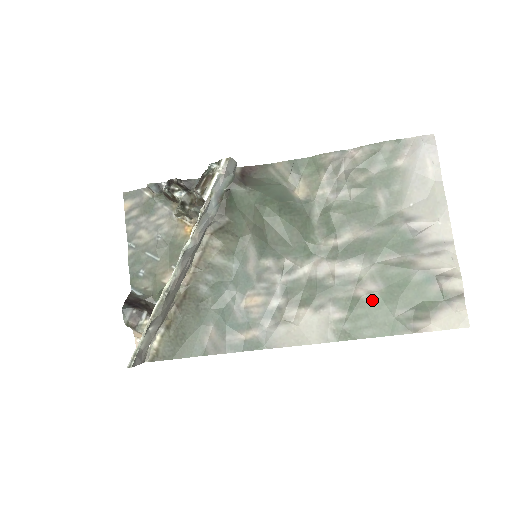
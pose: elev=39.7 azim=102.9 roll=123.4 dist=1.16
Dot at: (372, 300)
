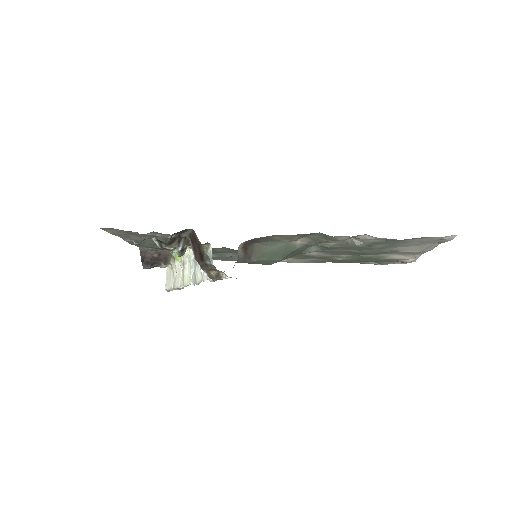
Dot at: (345, 260)
